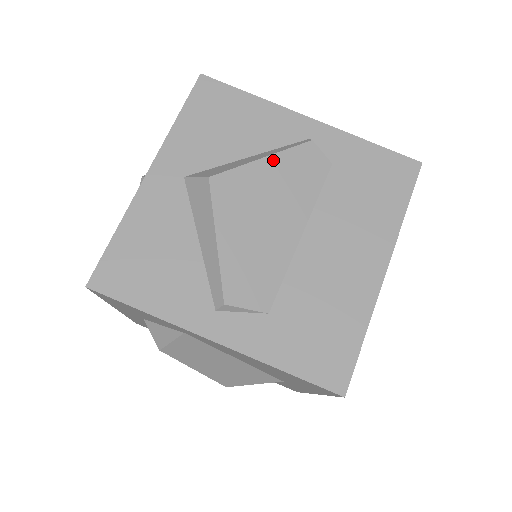
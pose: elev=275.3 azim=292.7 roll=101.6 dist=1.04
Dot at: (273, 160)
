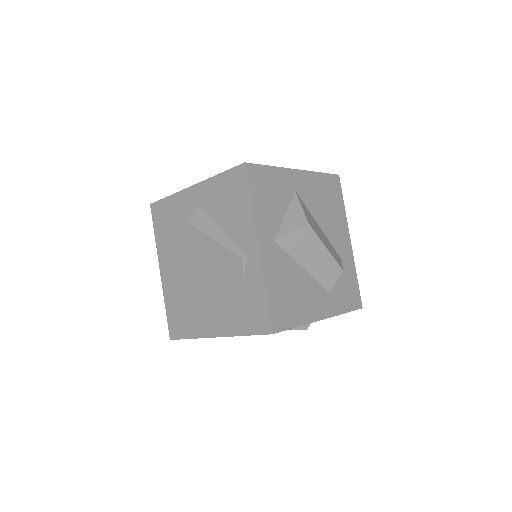
Dot at: (217, 245)
